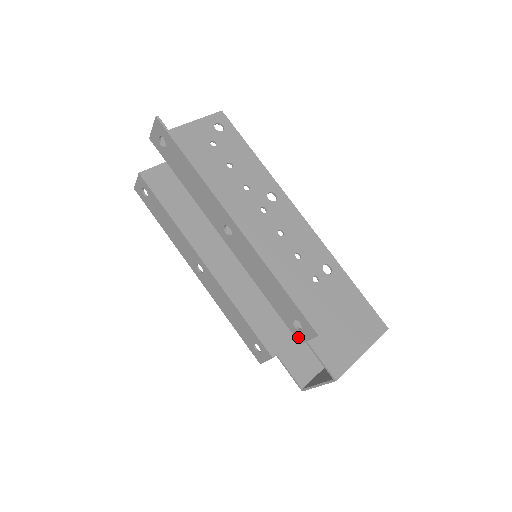
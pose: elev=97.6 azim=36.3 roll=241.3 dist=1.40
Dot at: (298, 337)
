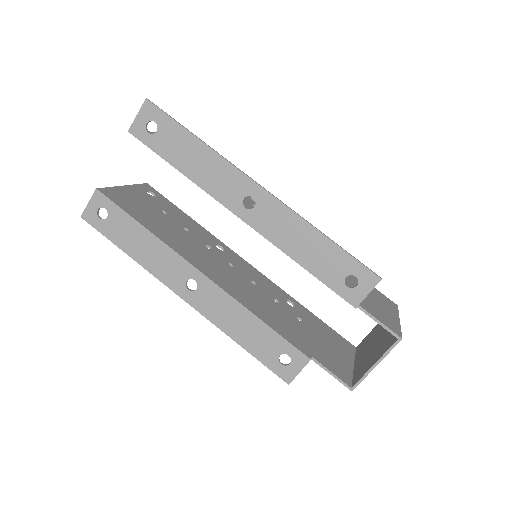
Dot at: (352, 299)
